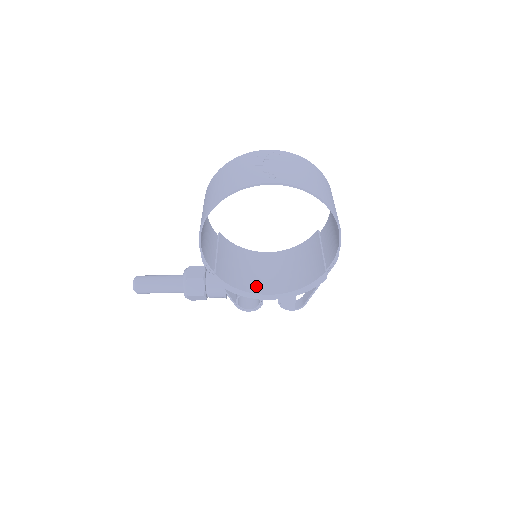
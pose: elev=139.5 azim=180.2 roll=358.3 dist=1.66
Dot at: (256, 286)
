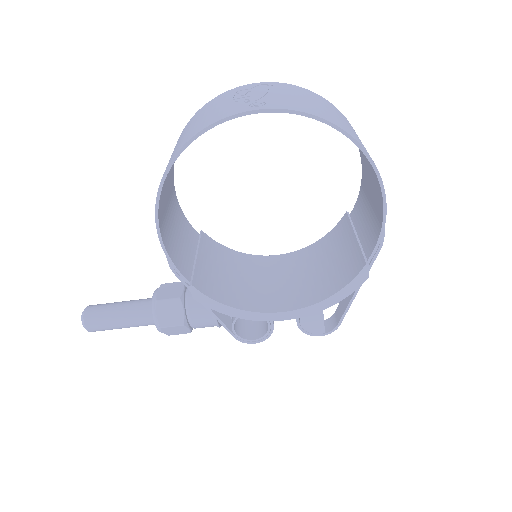
Dot at: (260, 301)
